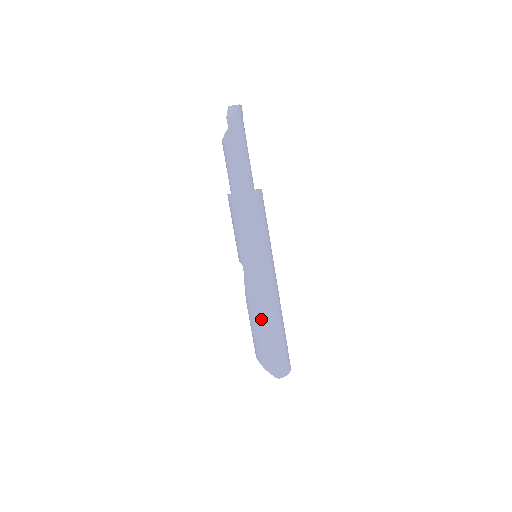
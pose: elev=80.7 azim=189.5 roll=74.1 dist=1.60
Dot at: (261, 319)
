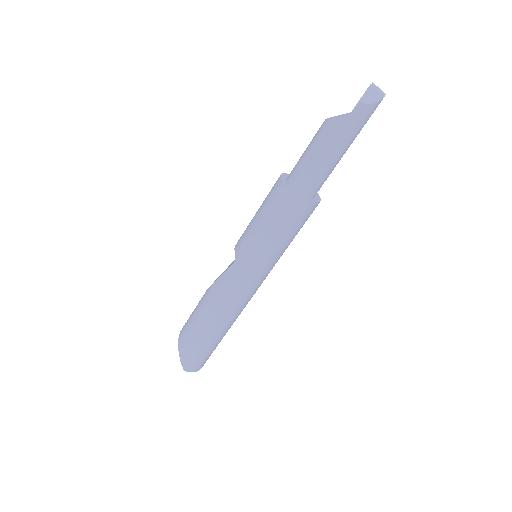
Dot at: (212, 318)
